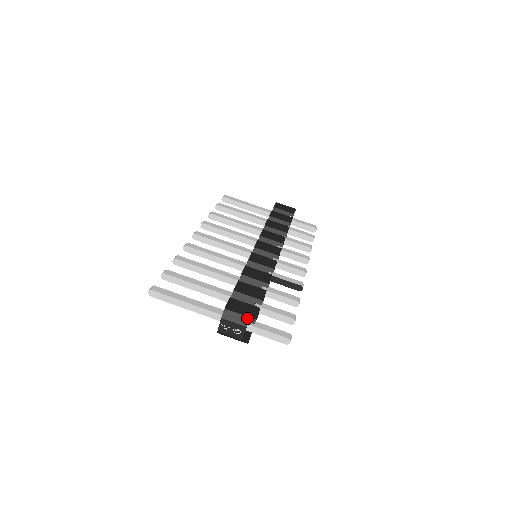
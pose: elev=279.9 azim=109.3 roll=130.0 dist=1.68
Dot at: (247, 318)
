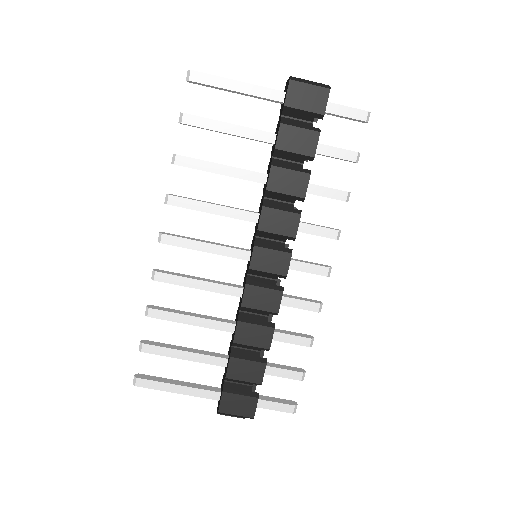
Dot at: (244, 417)
